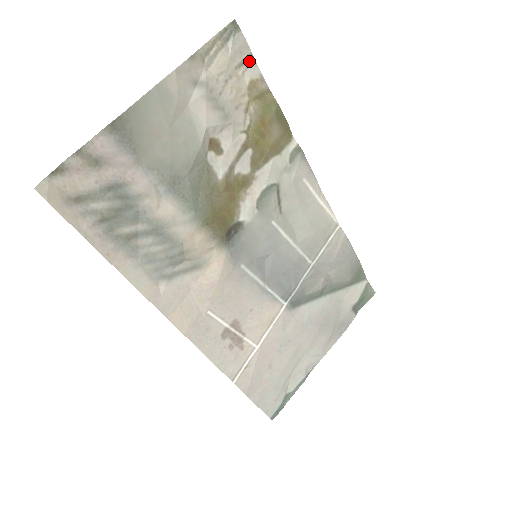
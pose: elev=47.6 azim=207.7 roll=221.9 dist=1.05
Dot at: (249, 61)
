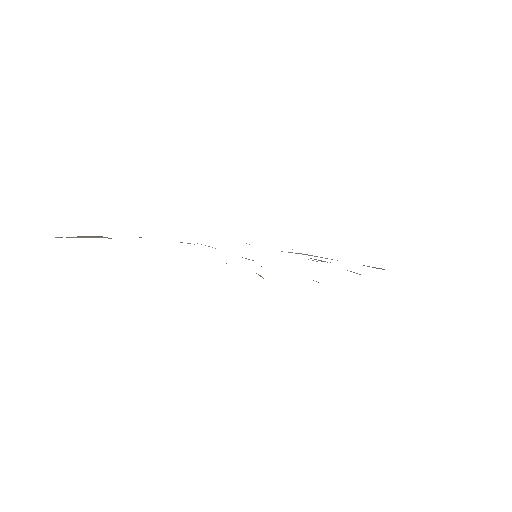
Dot at: occluded
